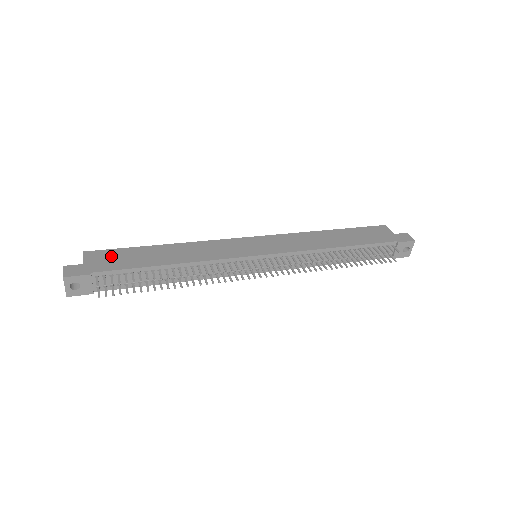
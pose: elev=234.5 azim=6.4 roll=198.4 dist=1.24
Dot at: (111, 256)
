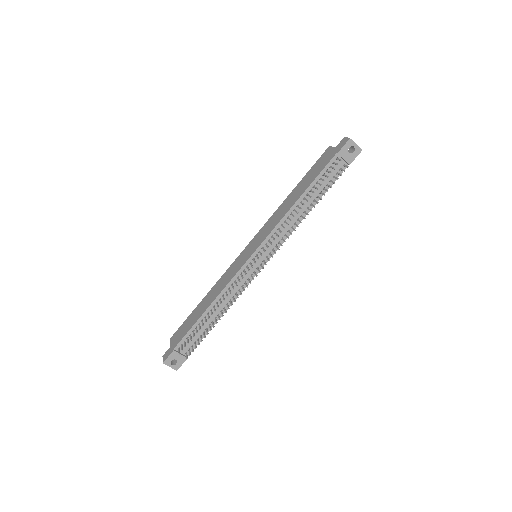
Dot at: (181, 330)
